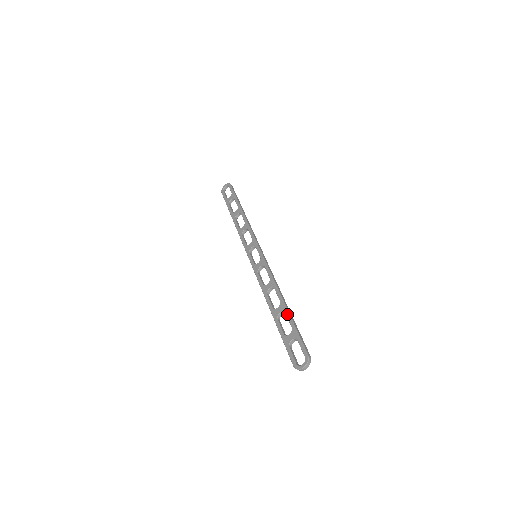
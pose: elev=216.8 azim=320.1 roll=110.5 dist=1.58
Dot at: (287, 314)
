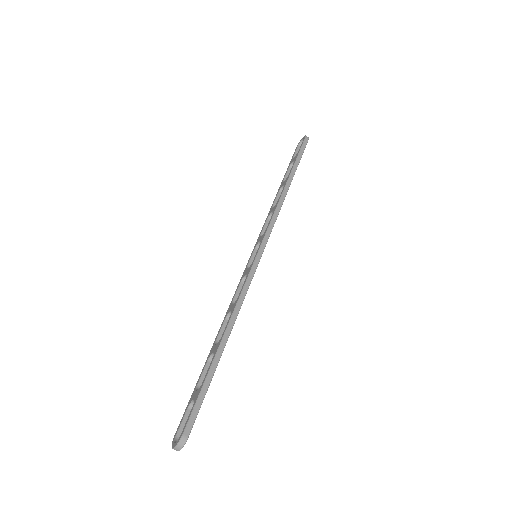
Dot at: occluded
